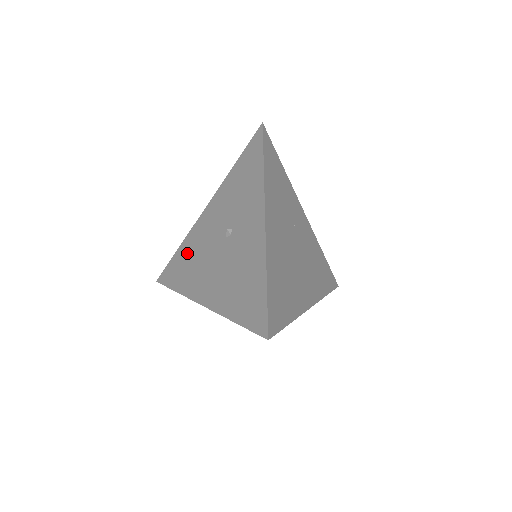
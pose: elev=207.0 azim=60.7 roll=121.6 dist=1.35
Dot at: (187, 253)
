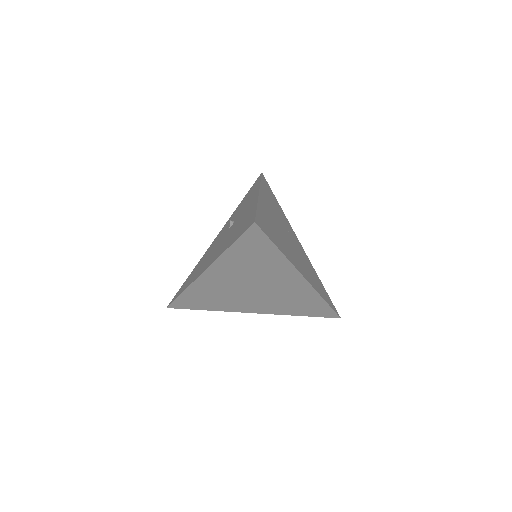
Dot at: (197, 267)
